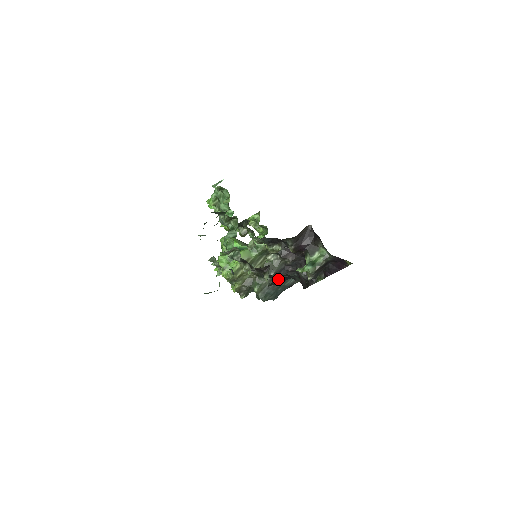
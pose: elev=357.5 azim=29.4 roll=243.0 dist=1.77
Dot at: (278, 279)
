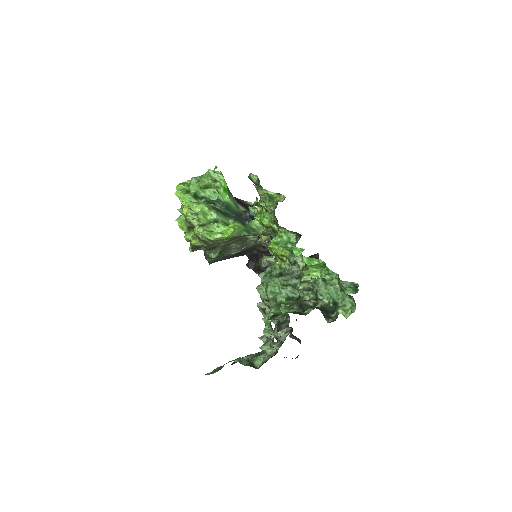
Dot at: occluded
